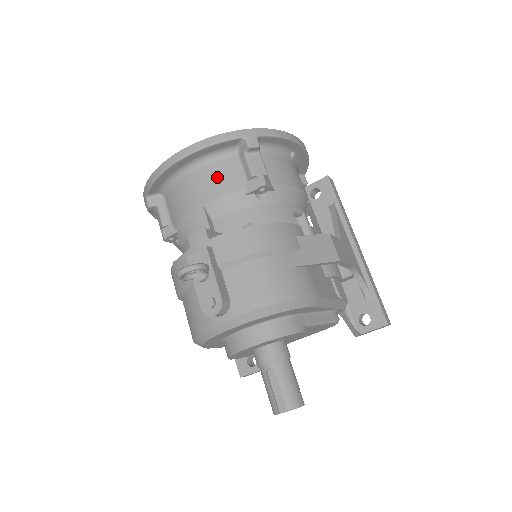
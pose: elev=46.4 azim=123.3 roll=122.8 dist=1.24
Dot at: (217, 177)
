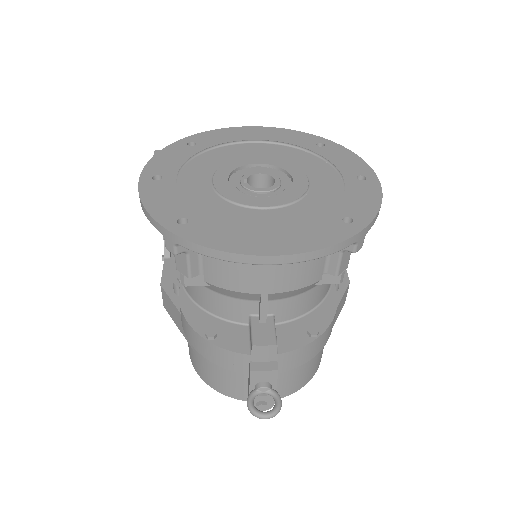
Dot at: (299, 270)
